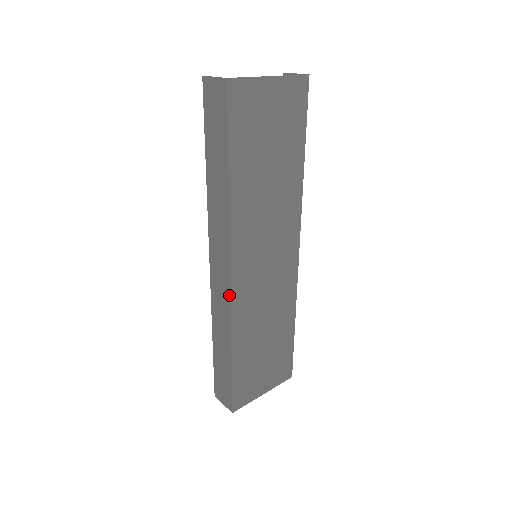
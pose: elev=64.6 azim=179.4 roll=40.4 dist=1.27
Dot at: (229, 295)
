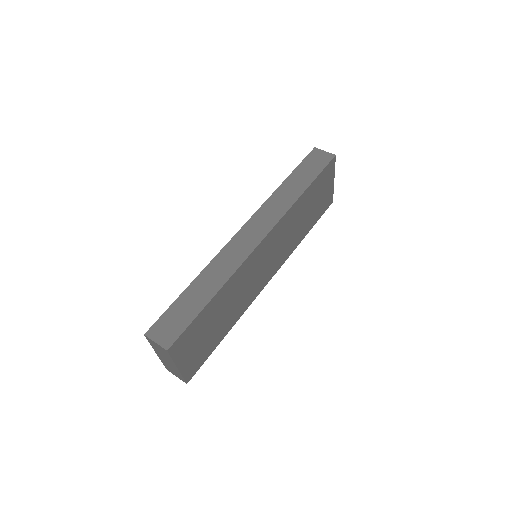
Dot at: (251, 251)
